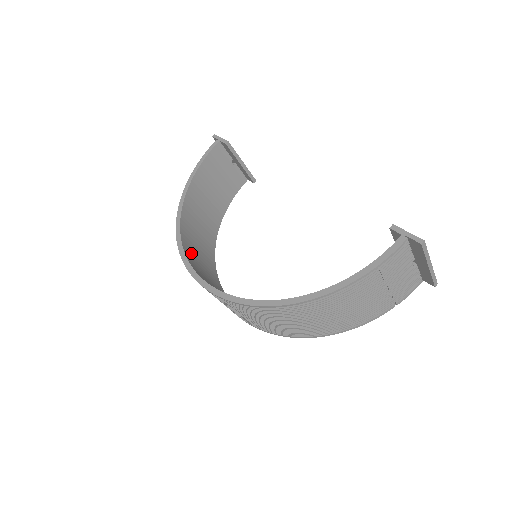
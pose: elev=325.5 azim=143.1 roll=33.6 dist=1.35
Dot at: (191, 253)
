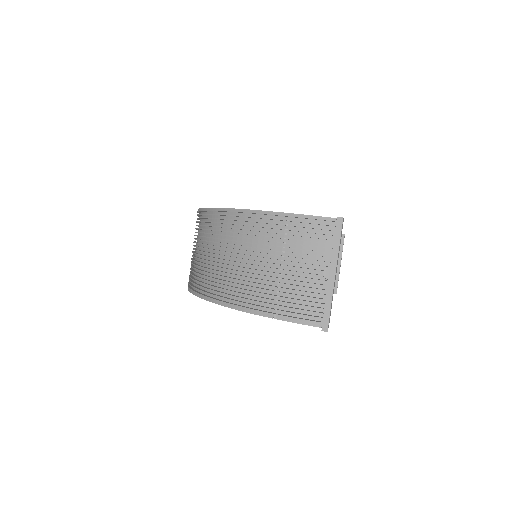
Dot at: occluded
